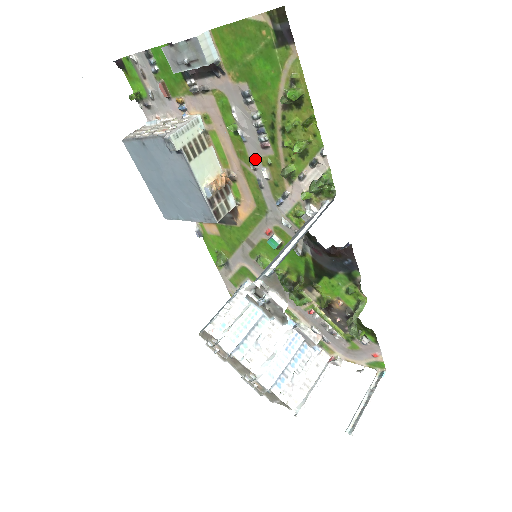
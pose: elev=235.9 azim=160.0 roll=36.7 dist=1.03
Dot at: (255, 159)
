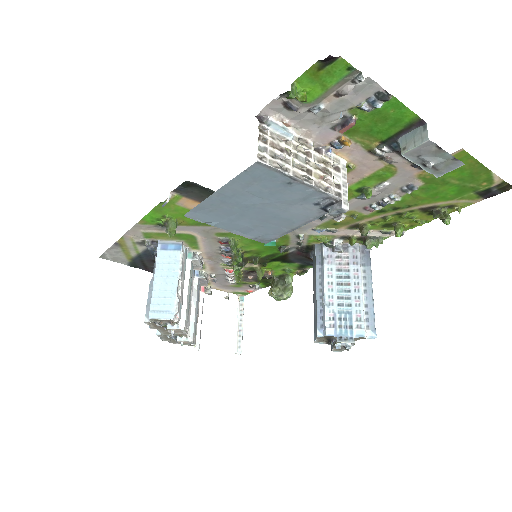
Dot at: occluded
